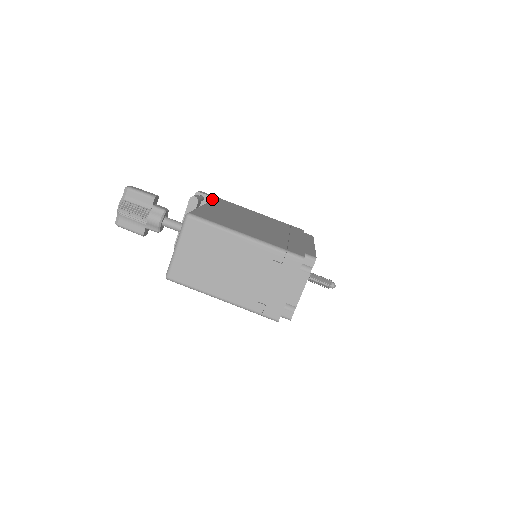
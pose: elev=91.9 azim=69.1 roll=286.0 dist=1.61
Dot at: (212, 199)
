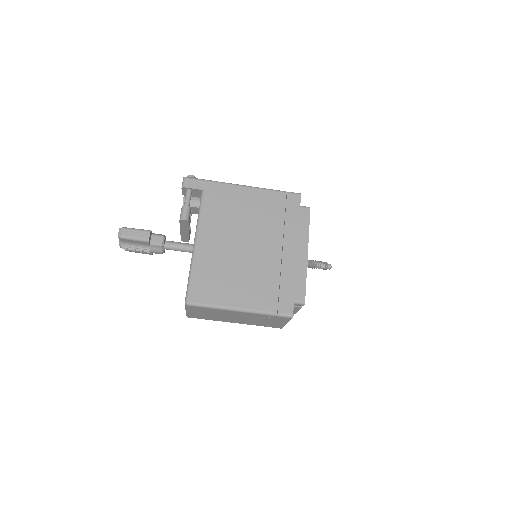
Dot at: (200, 191)
